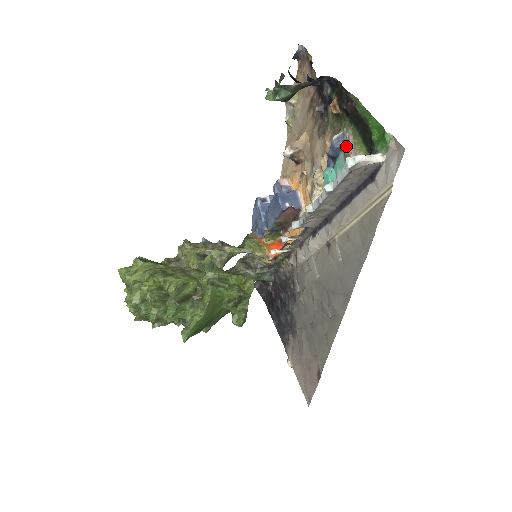
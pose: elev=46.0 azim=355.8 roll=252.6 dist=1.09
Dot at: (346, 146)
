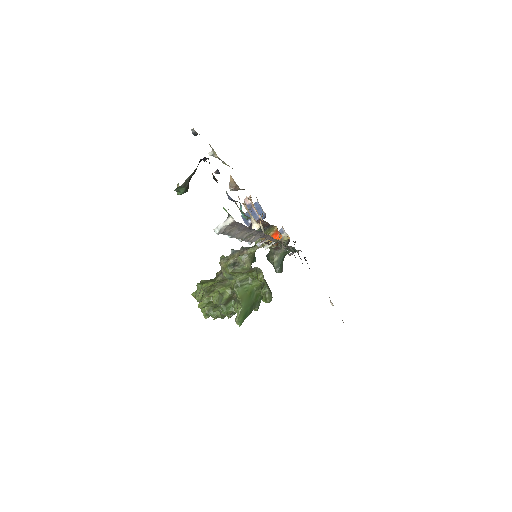
Dot at: (232, 199)
